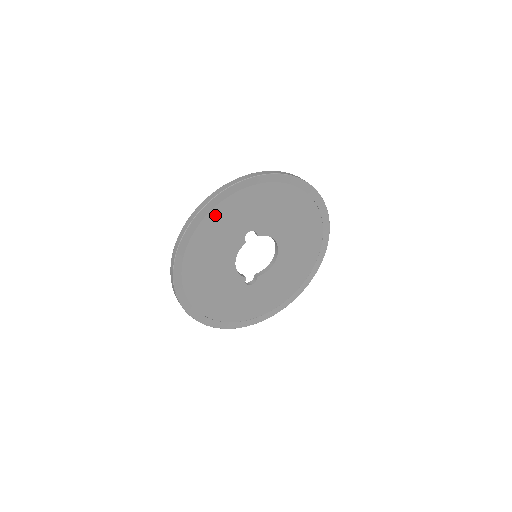
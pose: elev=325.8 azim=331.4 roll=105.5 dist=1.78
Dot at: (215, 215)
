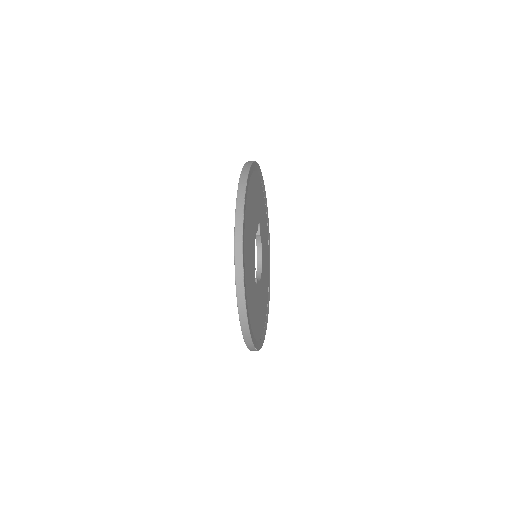
Dot at: (256, 178)
